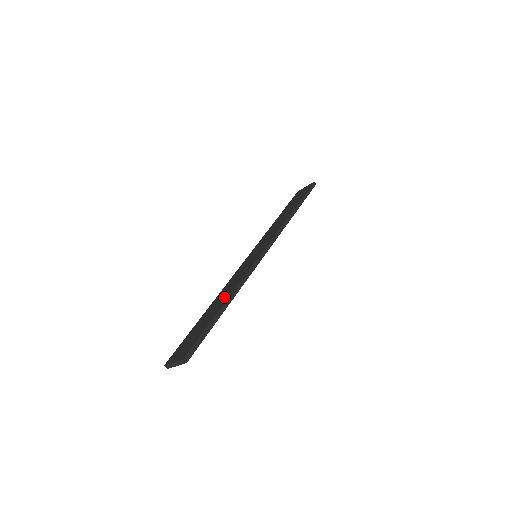
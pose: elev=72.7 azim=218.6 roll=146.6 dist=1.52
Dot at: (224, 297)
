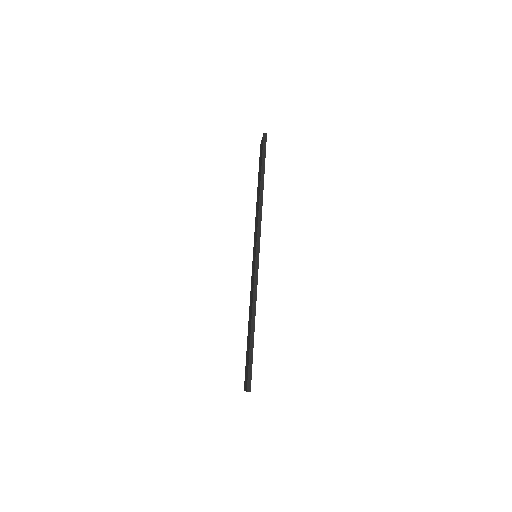
Dot at: (250, 317)
